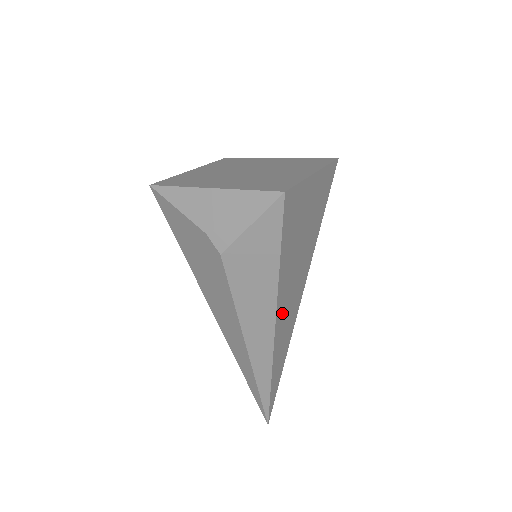
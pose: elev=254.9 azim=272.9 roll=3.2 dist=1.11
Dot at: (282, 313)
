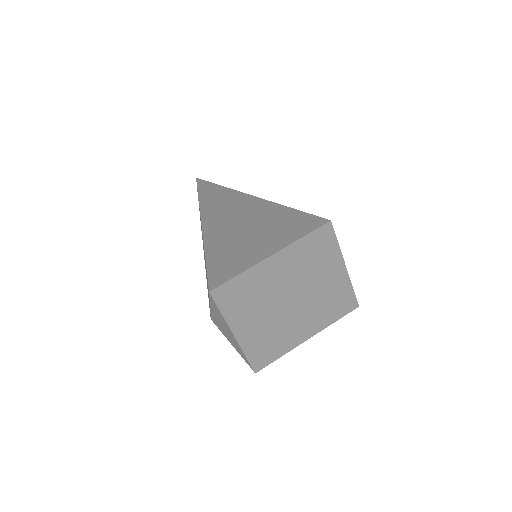
Dot at: occluded
